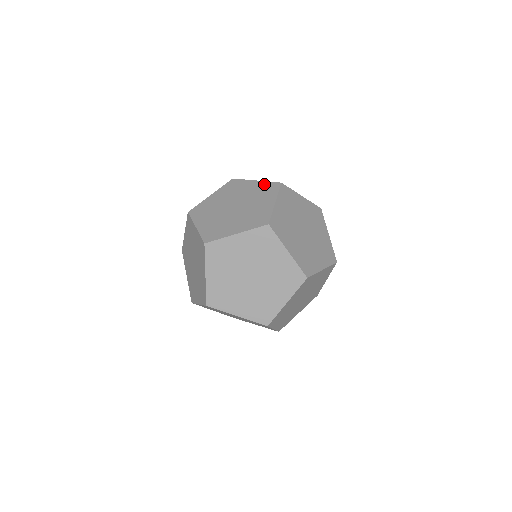
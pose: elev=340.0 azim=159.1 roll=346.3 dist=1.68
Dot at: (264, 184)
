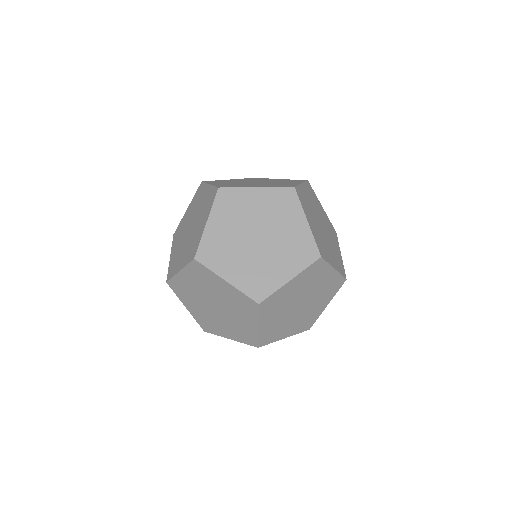
Dot at: occluded
